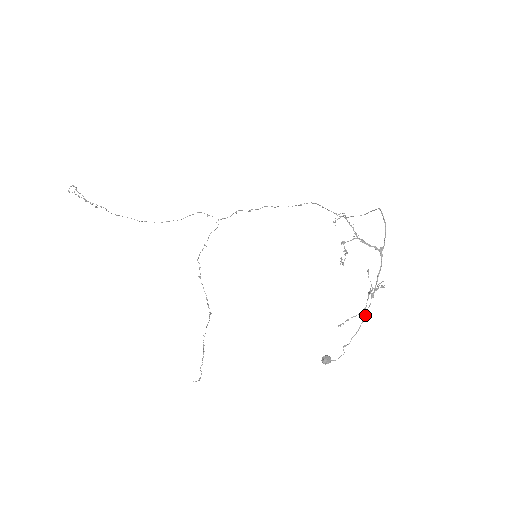
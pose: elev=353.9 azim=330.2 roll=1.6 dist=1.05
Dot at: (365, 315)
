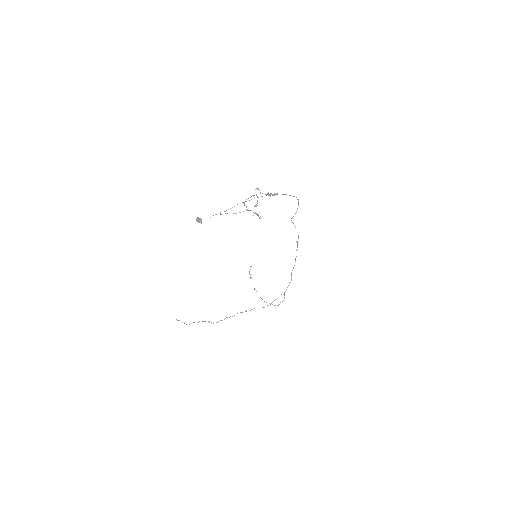
Dot at: occluded
